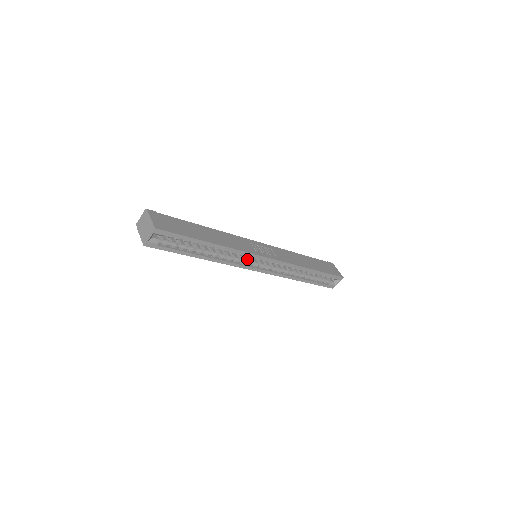
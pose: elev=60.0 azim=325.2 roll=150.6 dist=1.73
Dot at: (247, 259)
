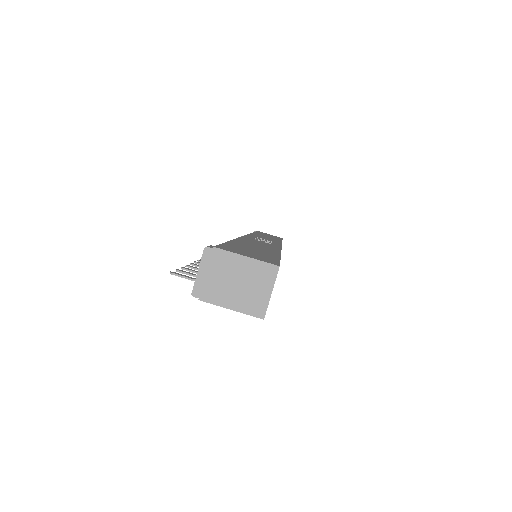
Dot at: occluded
